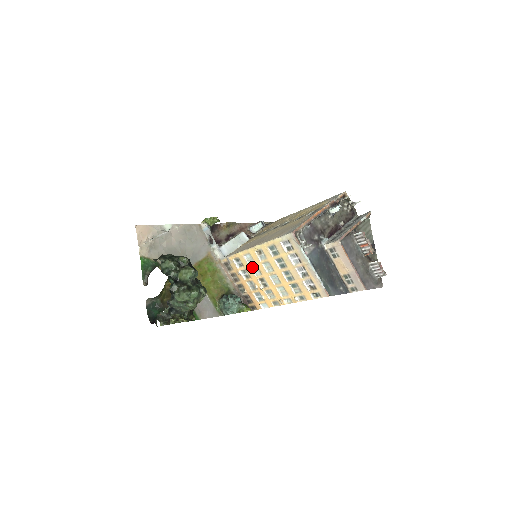
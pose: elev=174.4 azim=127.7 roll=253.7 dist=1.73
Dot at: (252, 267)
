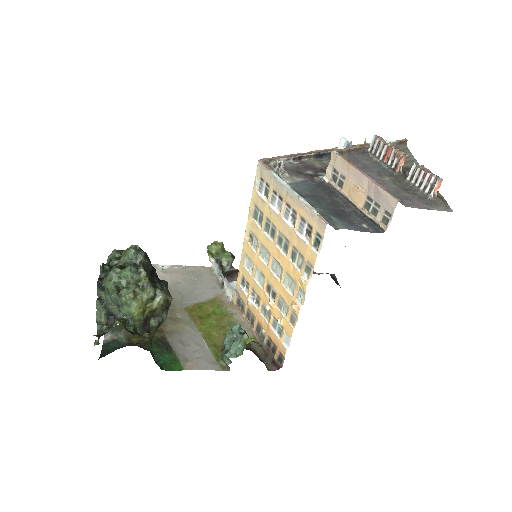
Dot at: (255, 276)
